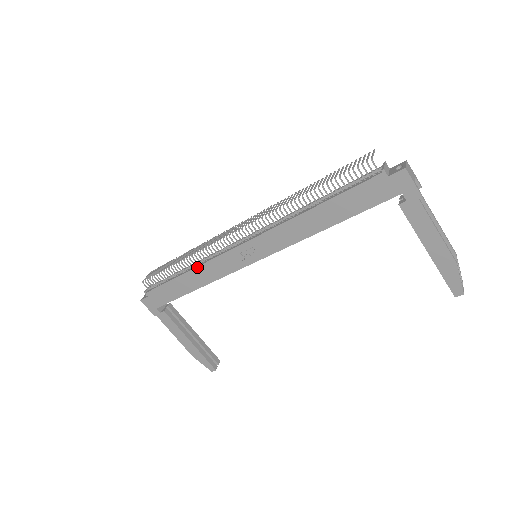
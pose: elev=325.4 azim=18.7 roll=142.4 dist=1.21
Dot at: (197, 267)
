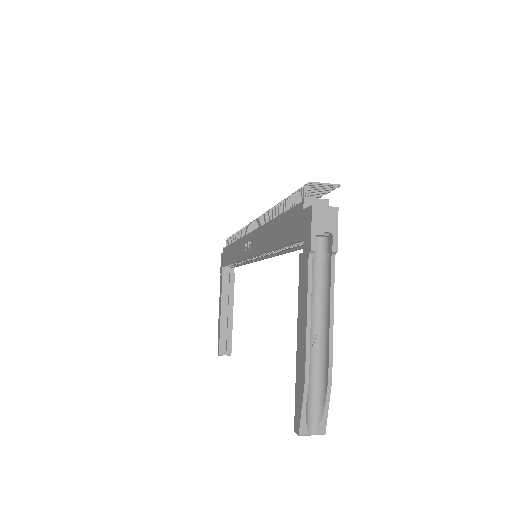
Dot at: (236, 241)
